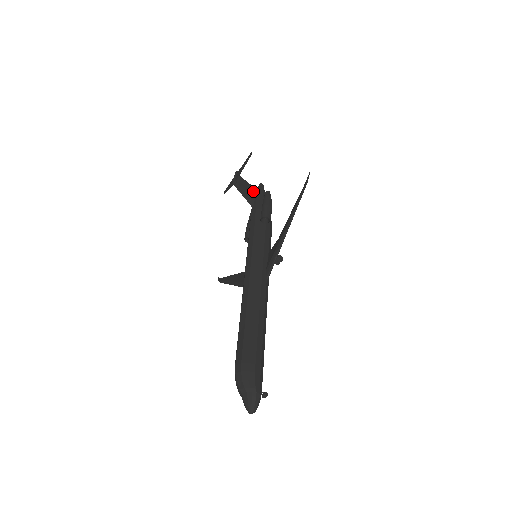
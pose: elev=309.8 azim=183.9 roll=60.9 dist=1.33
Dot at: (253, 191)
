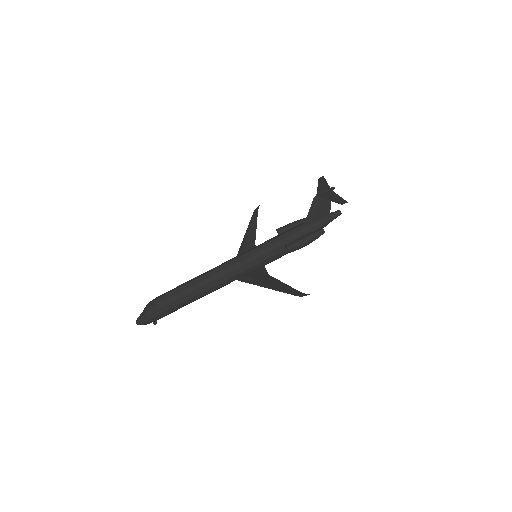
Dot at: (324, 212)
